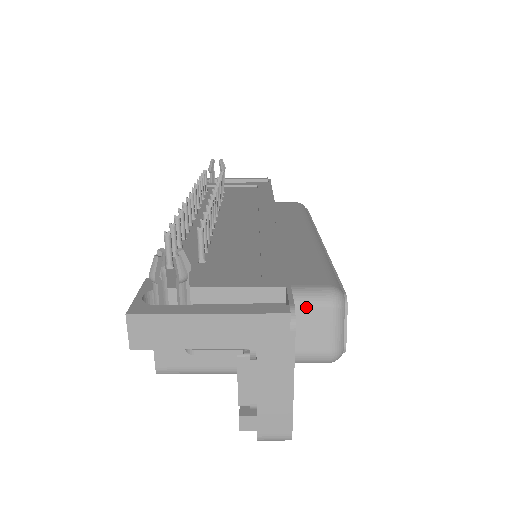
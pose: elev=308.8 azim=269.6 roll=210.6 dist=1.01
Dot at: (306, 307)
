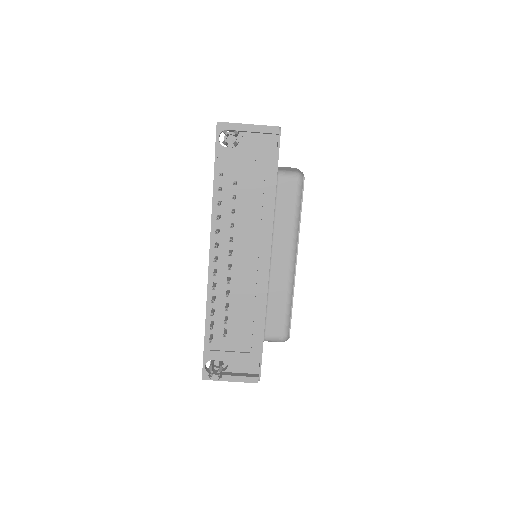
Dot at: occluded
